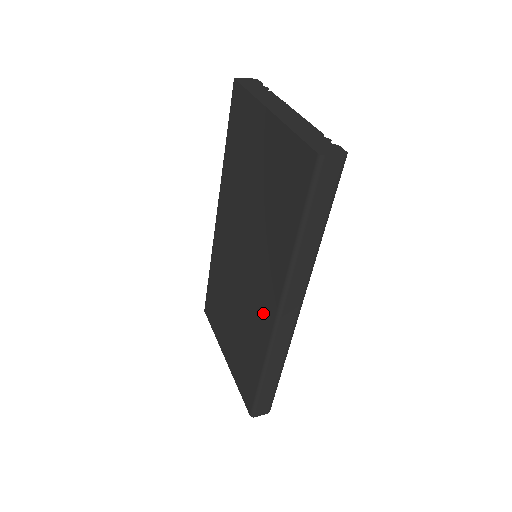
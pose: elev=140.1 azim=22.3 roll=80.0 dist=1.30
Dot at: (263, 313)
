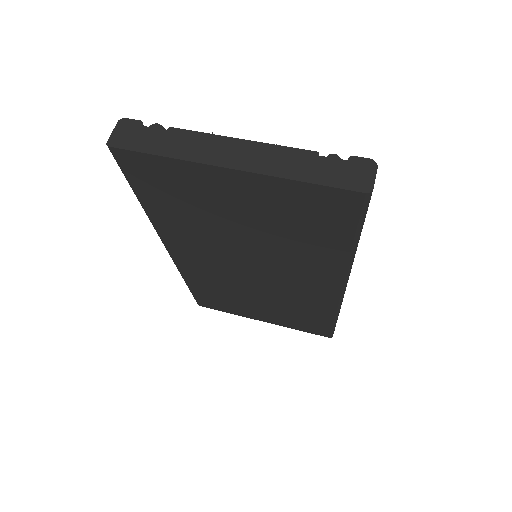
Dot at: (317, 293)
